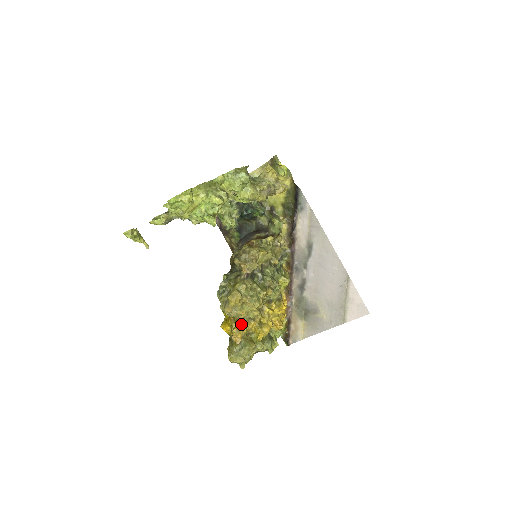
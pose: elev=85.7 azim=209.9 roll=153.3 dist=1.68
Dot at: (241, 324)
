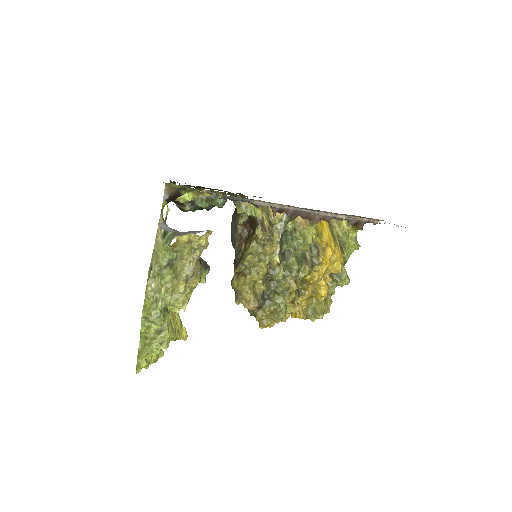
Dot at: occluded
